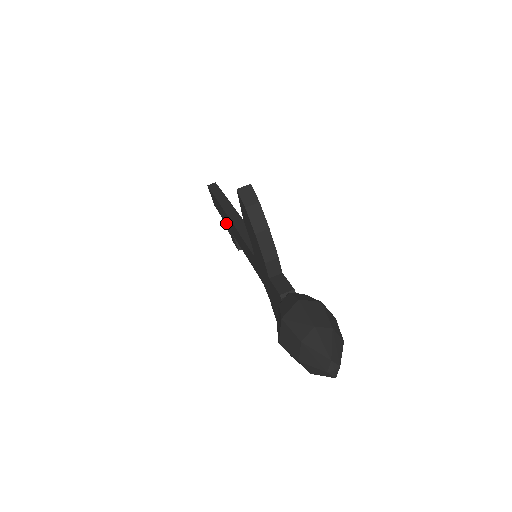
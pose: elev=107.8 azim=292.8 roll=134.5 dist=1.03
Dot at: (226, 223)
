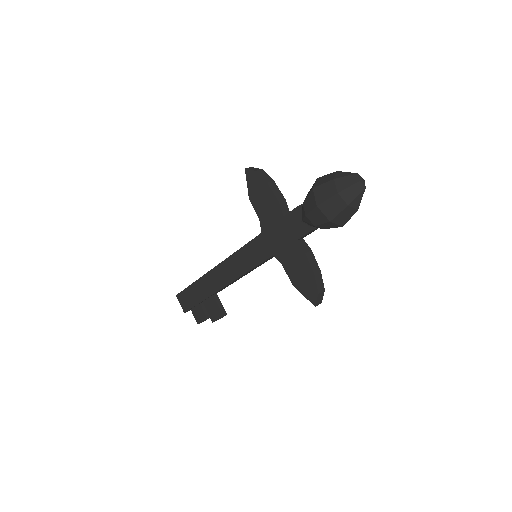
Dot at: (208, 294)
